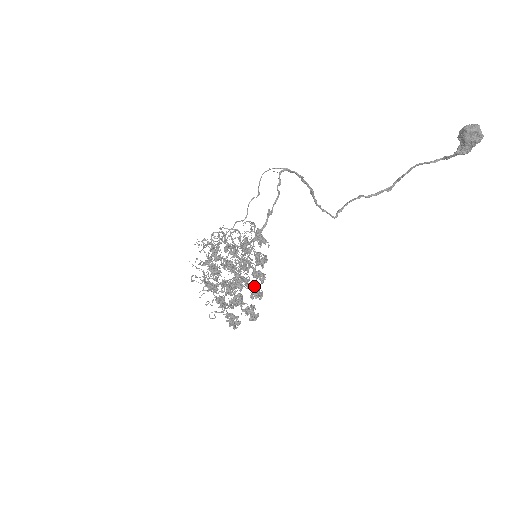
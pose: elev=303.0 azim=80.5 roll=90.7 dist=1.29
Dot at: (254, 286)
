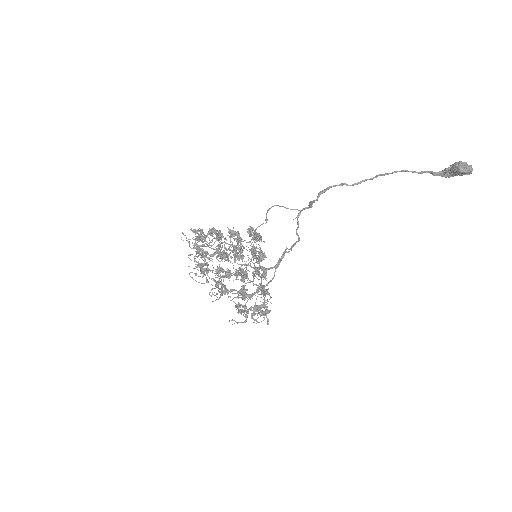
Dot at: (264, 291)
